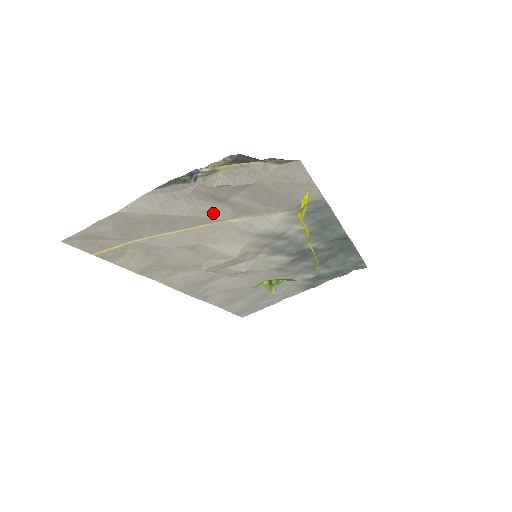
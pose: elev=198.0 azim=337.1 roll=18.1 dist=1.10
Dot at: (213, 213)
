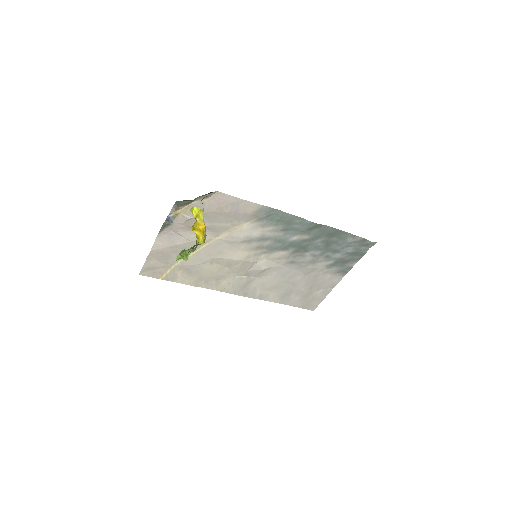
Dot at: occluded
